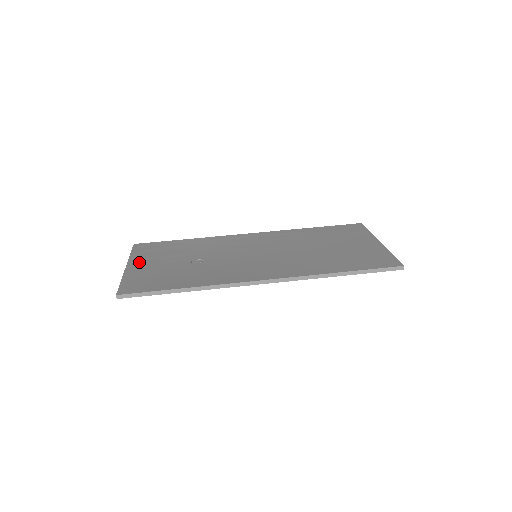
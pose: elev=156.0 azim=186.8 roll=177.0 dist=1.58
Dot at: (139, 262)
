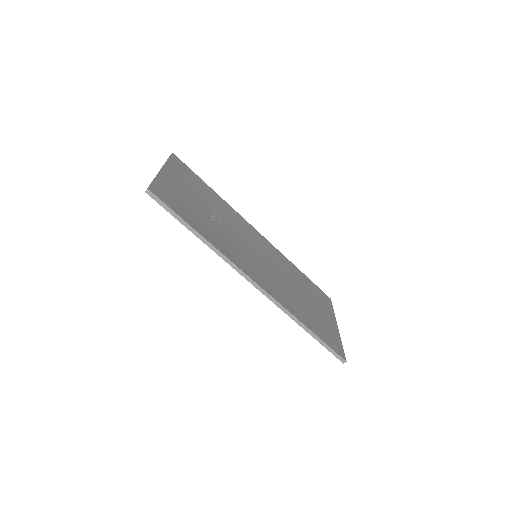
Dot at: (173, 175)
